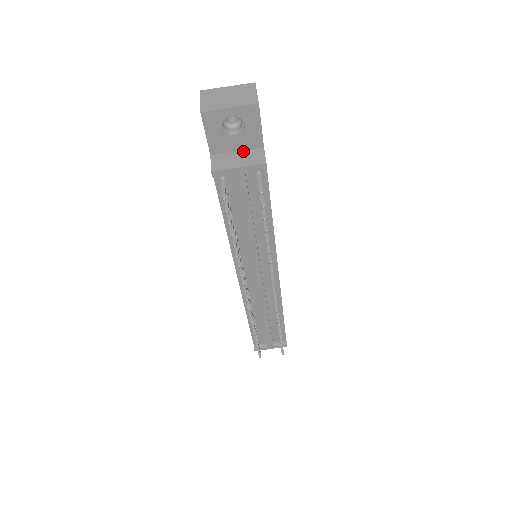
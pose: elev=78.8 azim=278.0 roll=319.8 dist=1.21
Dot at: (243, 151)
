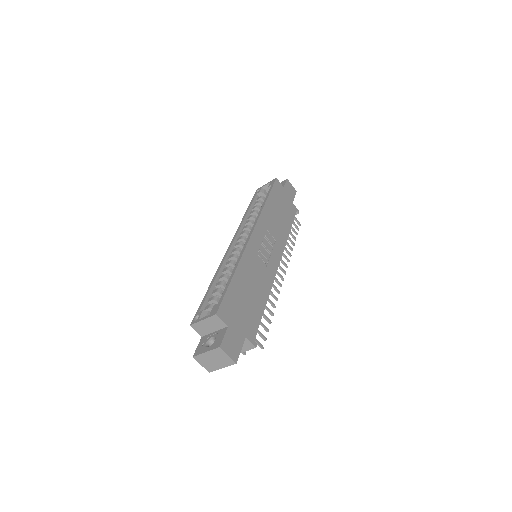
Dot at: occluded
